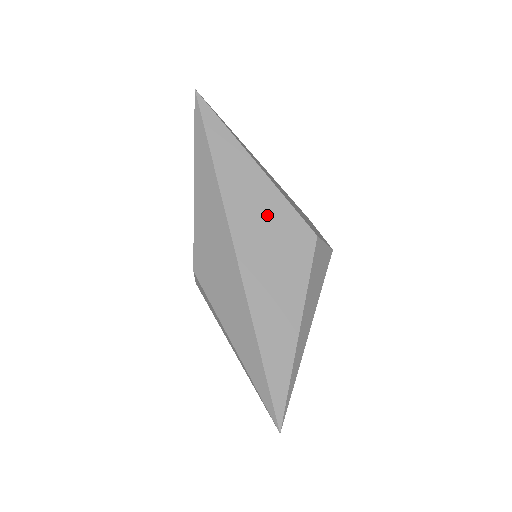
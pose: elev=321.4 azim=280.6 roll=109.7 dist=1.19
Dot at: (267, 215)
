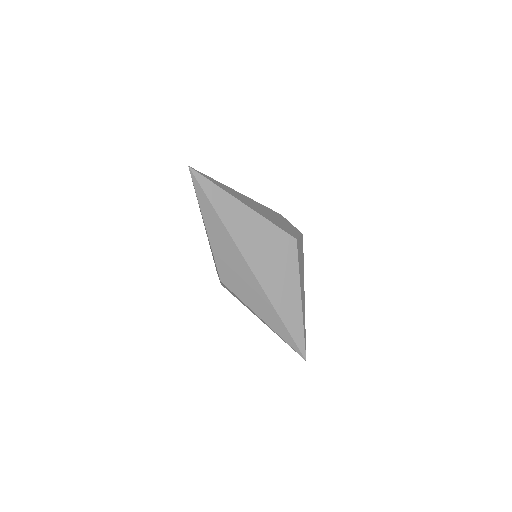
Dot at: (263, 239)
